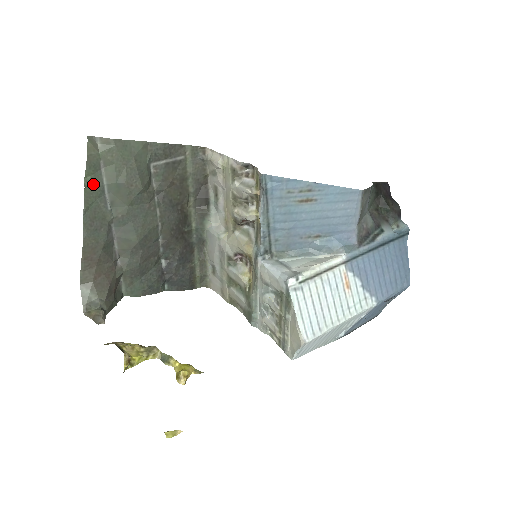
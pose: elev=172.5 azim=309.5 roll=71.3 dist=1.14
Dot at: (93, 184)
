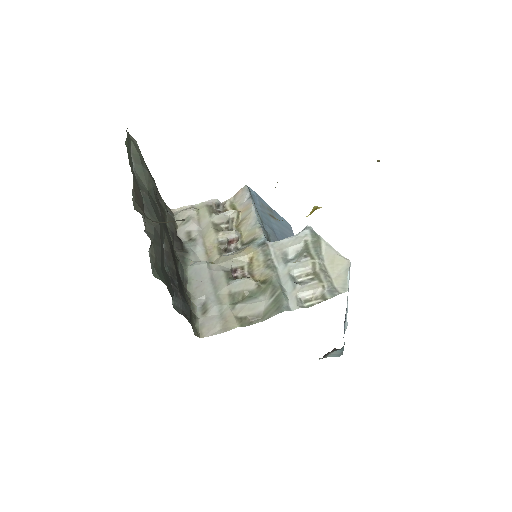
Dot at: (129, 153)
